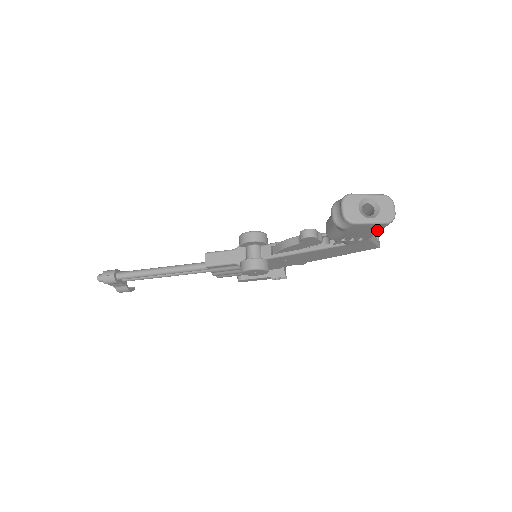
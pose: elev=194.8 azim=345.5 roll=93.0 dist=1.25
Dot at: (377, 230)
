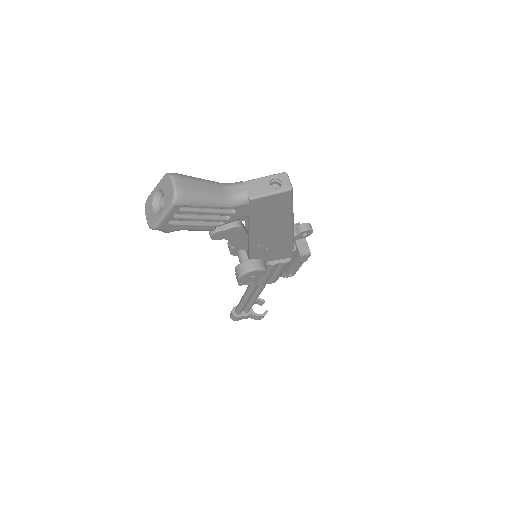
Dot at: (199, 207)
